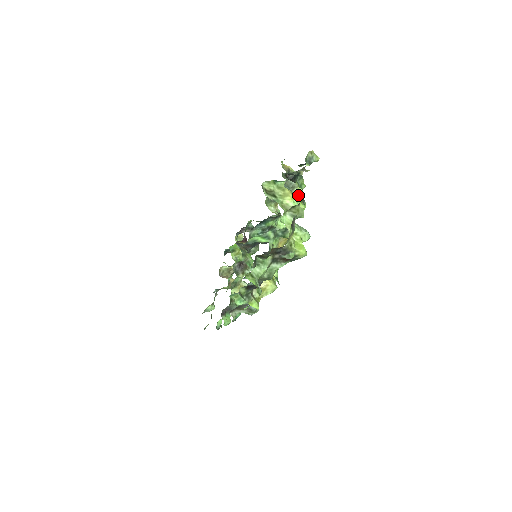
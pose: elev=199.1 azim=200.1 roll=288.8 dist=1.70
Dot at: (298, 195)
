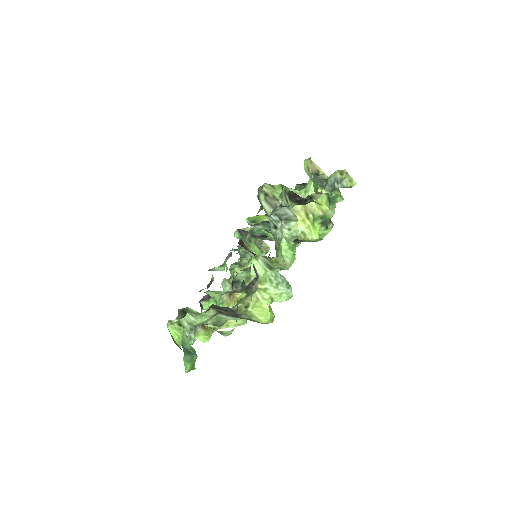
Dot at: (295, 232)
